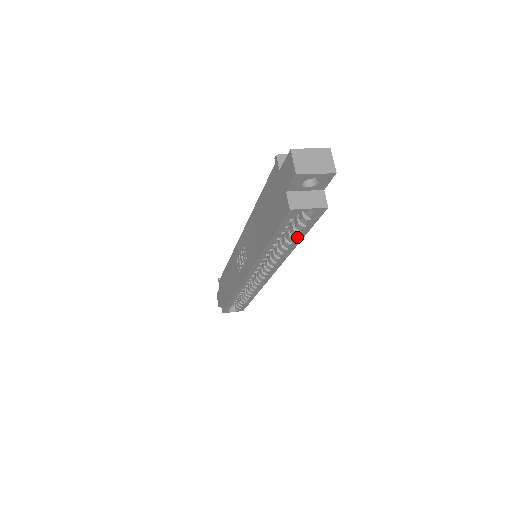
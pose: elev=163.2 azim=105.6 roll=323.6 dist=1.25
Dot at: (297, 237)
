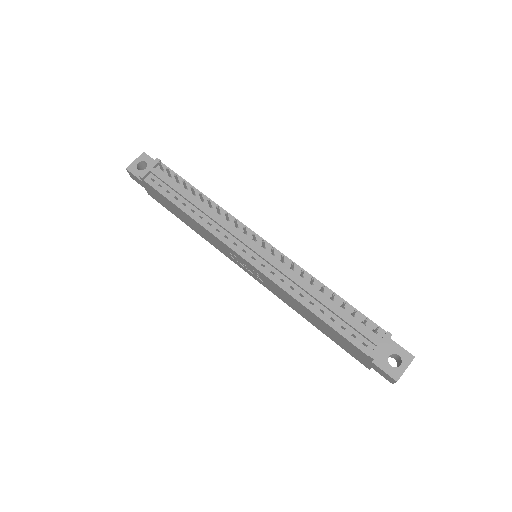
Dot at: occluded
